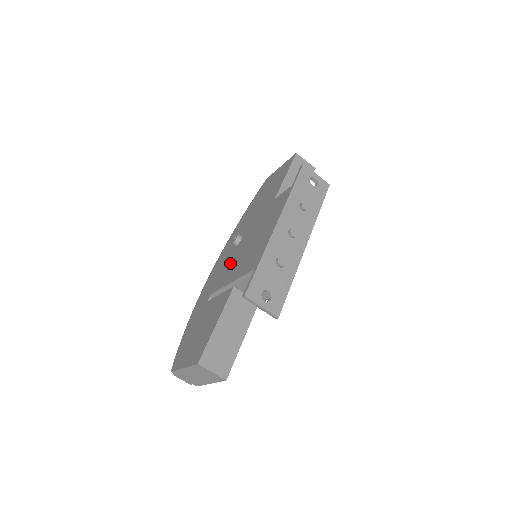
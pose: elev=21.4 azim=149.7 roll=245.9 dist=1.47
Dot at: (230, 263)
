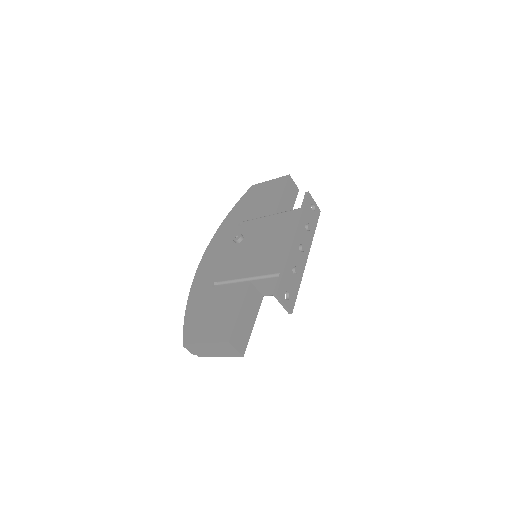
Dot at: (236, 259)
